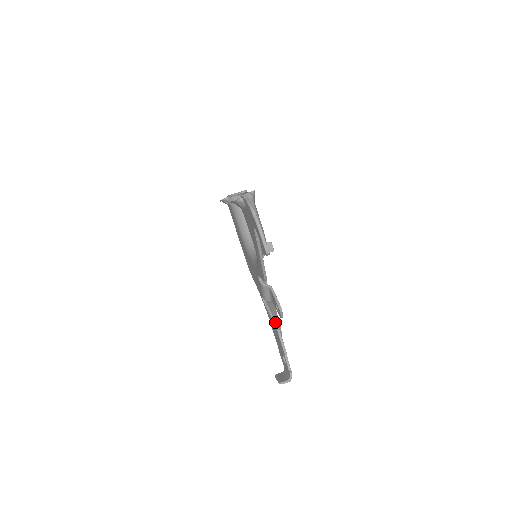
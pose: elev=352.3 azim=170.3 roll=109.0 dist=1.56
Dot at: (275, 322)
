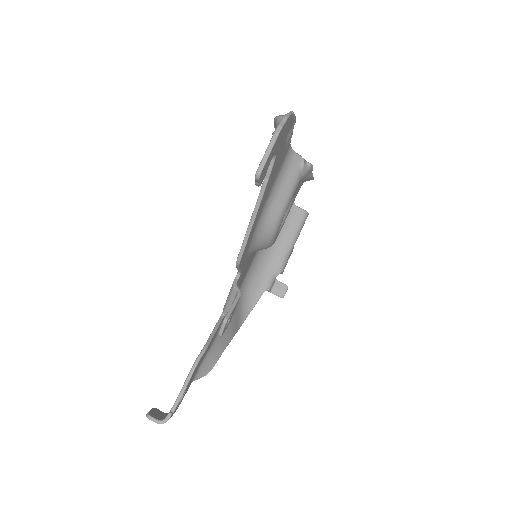
Dot at: (209, 340)
